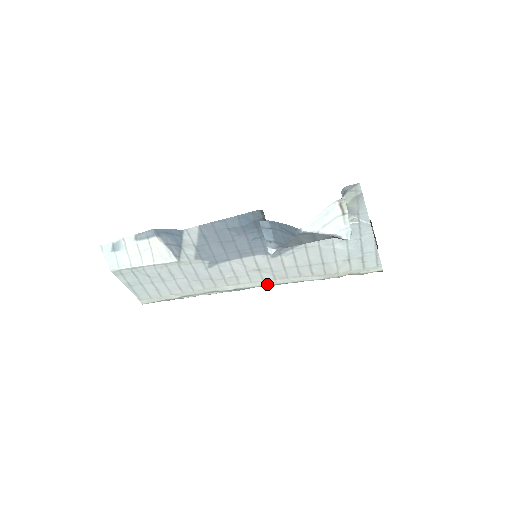
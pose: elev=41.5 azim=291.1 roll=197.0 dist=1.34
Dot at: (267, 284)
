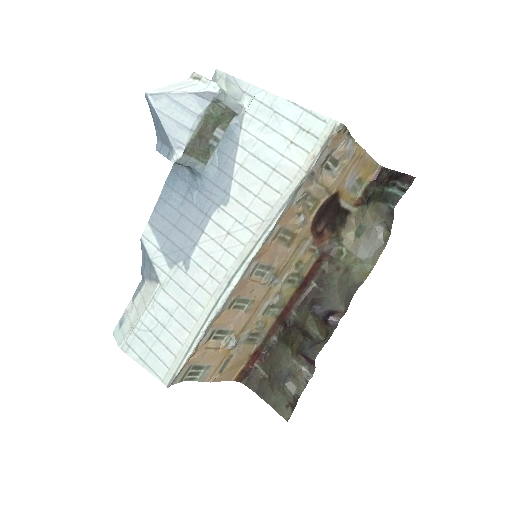
Dot at: (252, 247)
